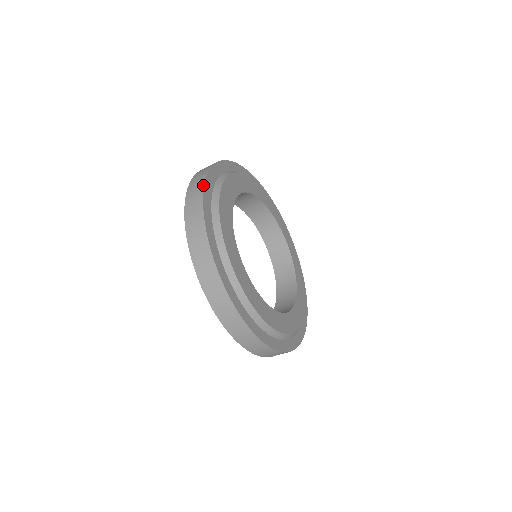
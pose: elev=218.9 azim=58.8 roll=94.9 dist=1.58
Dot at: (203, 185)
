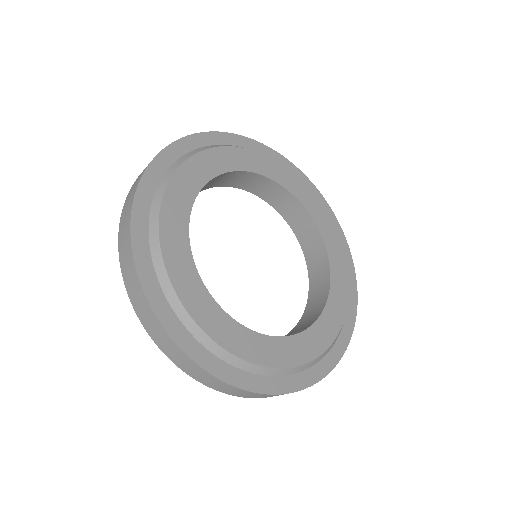
Dot at: (153, 314)
